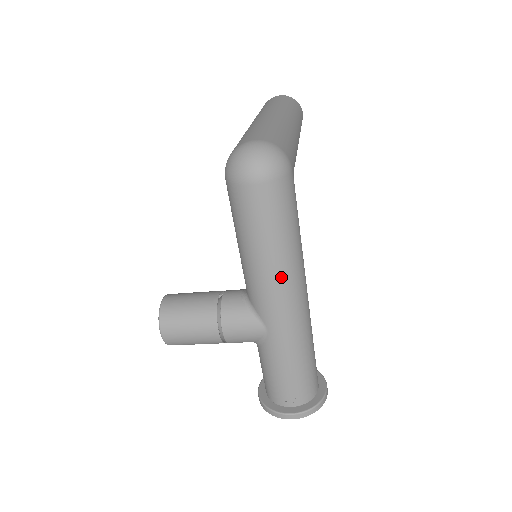
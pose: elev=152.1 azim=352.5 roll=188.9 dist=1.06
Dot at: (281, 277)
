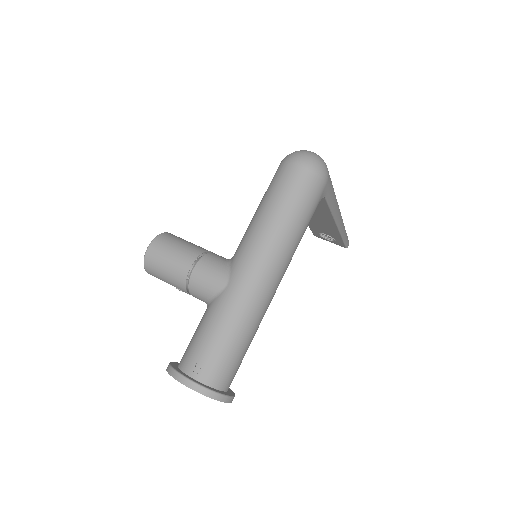
Dot at: (270, 242)
